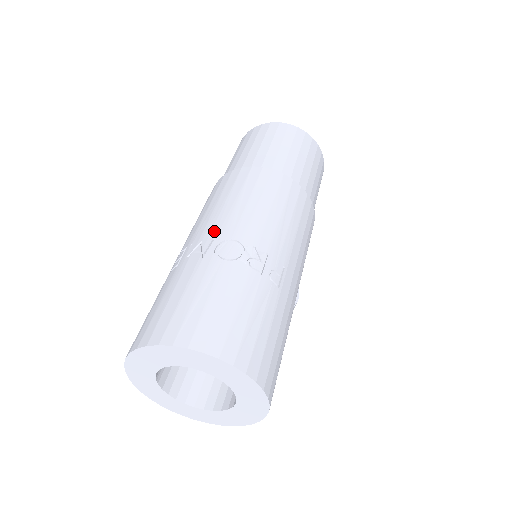
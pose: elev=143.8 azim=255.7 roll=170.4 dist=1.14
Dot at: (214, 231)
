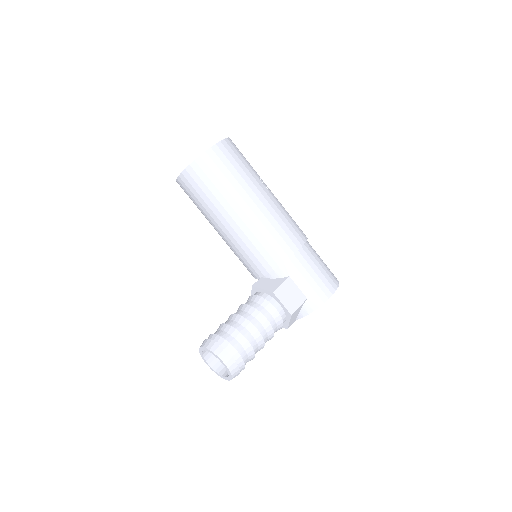
Dot at: occluded
